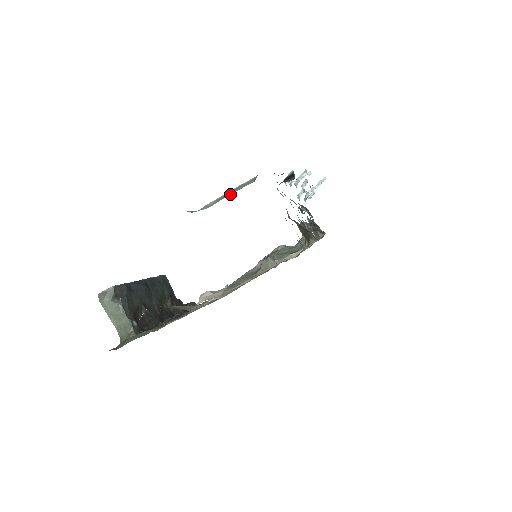
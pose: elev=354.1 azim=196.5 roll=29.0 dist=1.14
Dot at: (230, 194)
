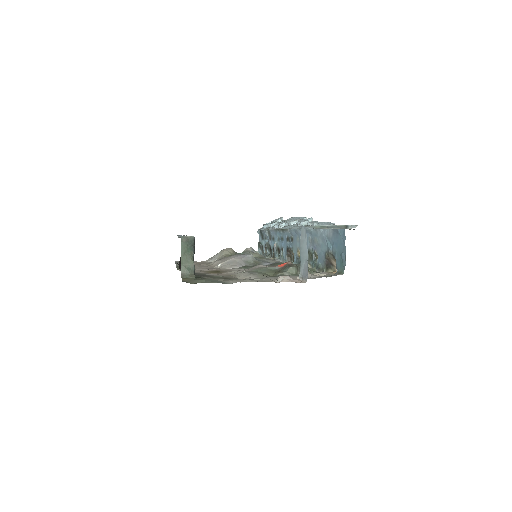
Dot at: (332, 228)
